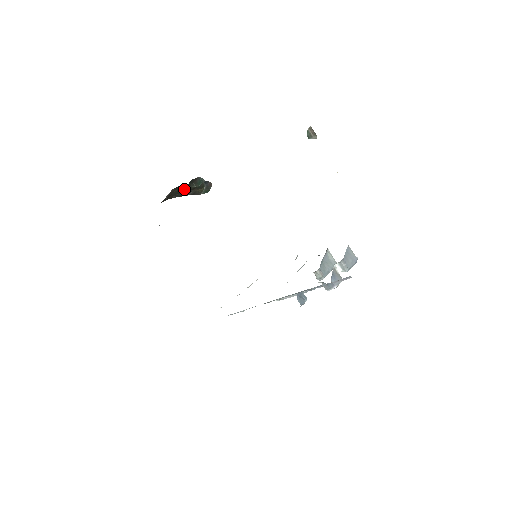
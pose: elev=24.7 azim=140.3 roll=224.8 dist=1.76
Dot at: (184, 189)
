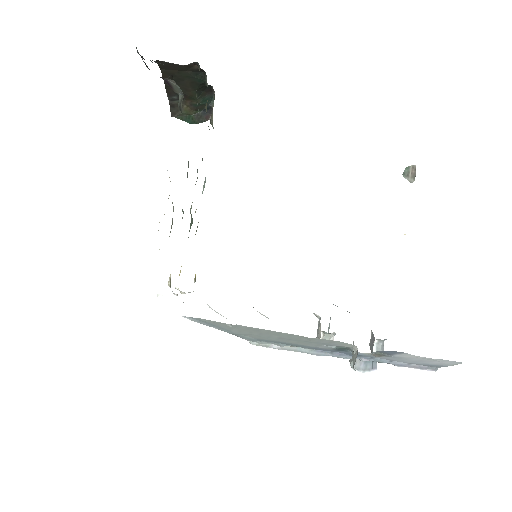
Dot at: (189, 84)
